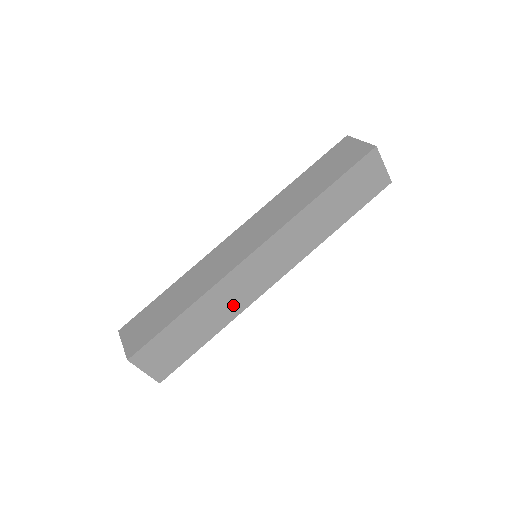
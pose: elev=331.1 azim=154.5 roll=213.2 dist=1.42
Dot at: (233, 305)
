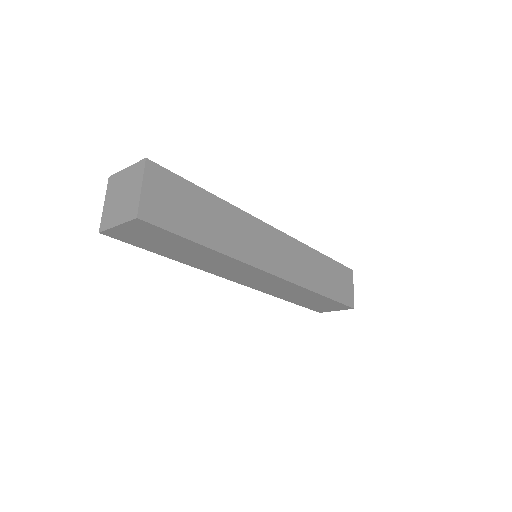
Dot at: (240, 245)
